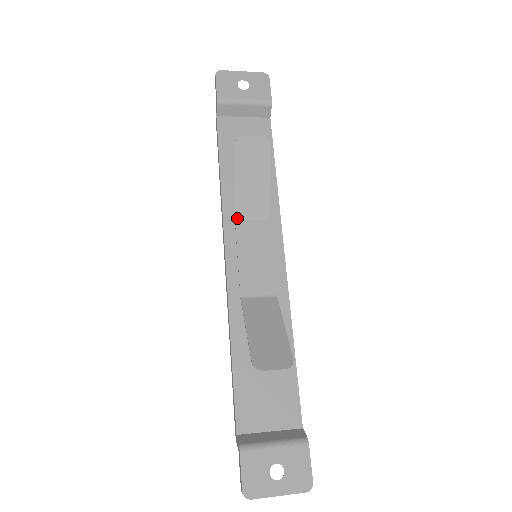
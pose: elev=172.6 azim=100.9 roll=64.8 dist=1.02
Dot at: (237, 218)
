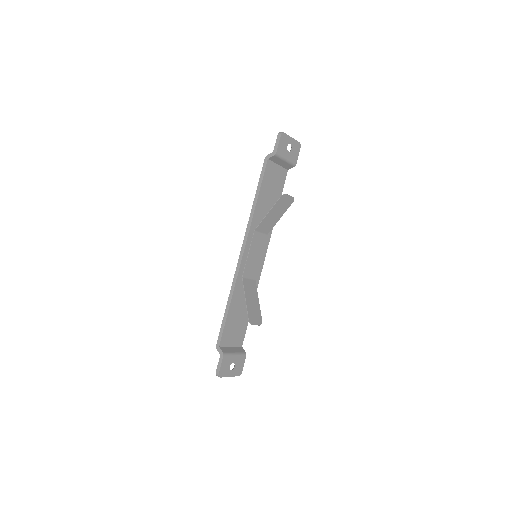
Dot at: (256, 231)
